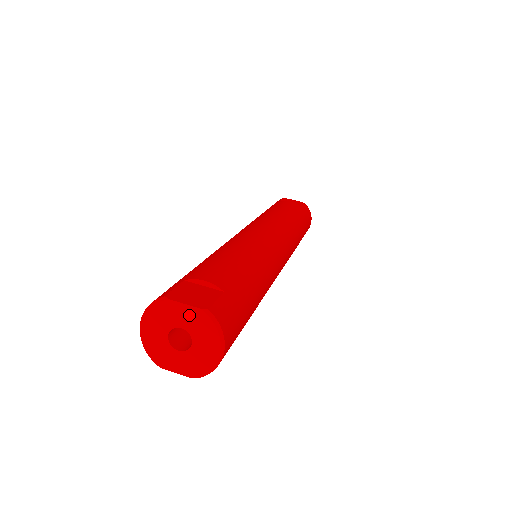
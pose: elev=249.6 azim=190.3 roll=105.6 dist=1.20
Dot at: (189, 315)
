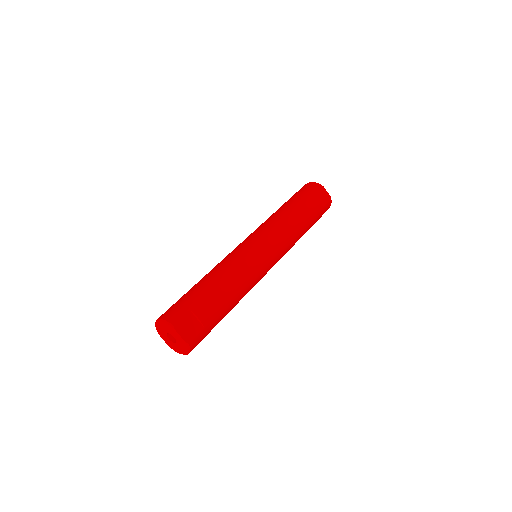
Dot at: (180, 339)
